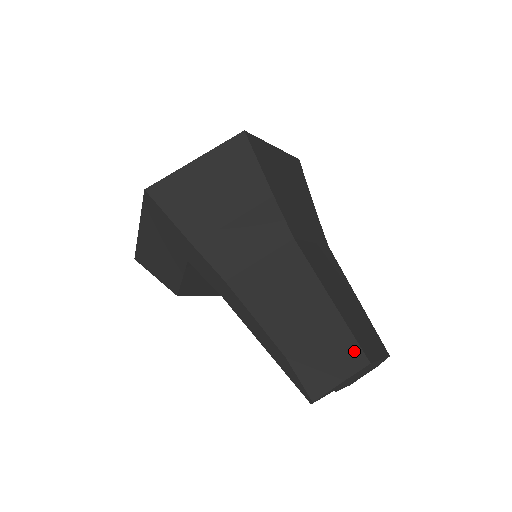
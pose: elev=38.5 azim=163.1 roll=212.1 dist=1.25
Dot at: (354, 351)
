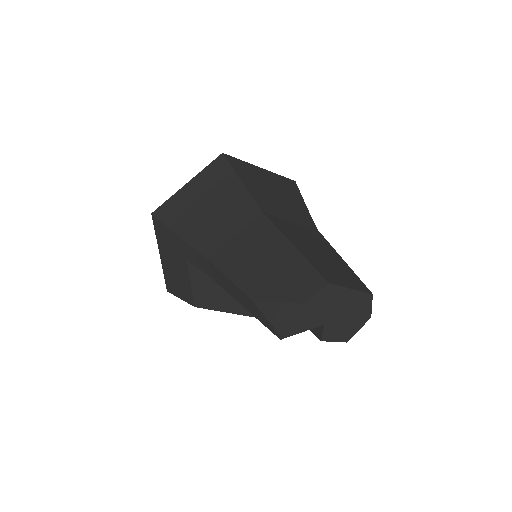
Dot at: (313, 277)
